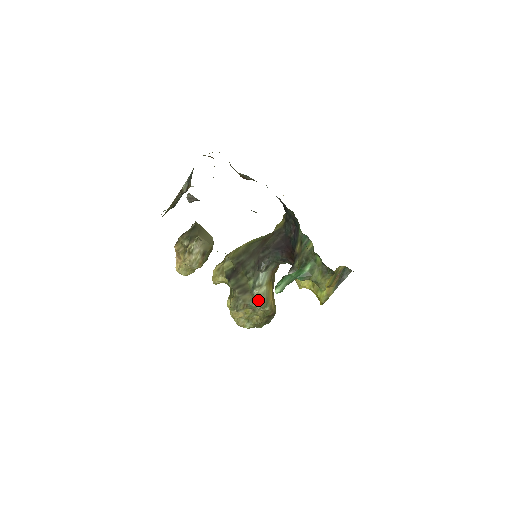
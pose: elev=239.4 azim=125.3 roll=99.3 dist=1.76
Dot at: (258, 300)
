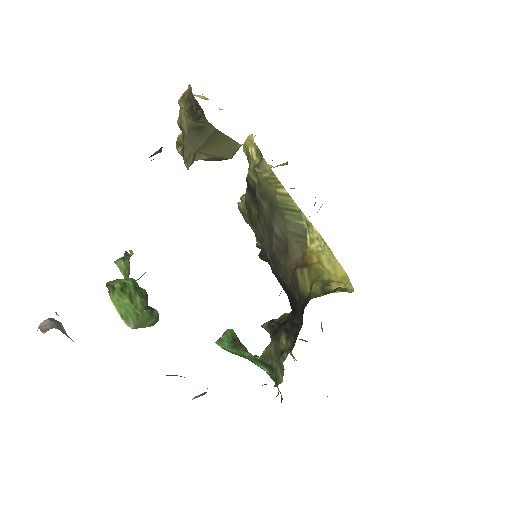
Dot at: (259, 245)
